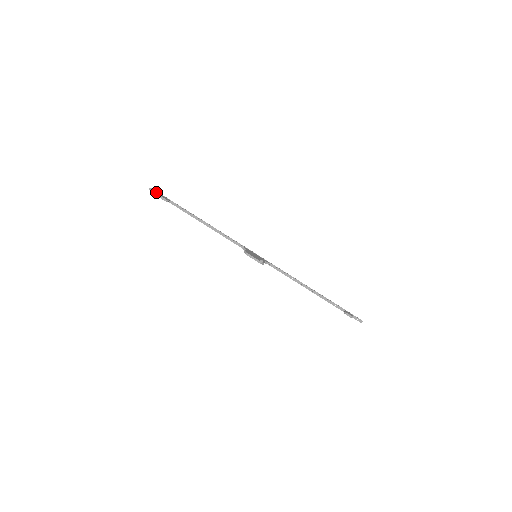
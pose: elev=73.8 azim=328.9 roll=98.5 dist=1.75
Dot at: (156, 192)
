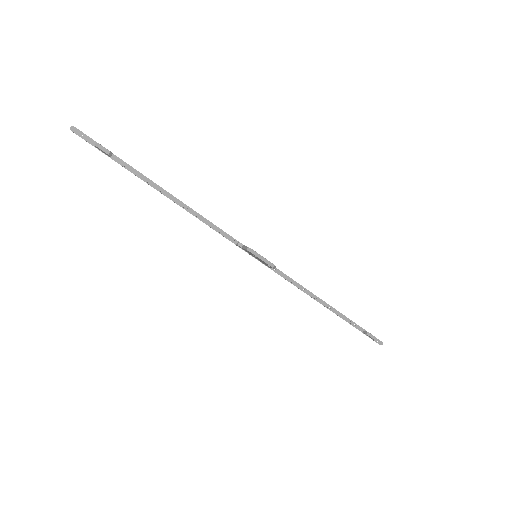
Dot at: (85, 136)
